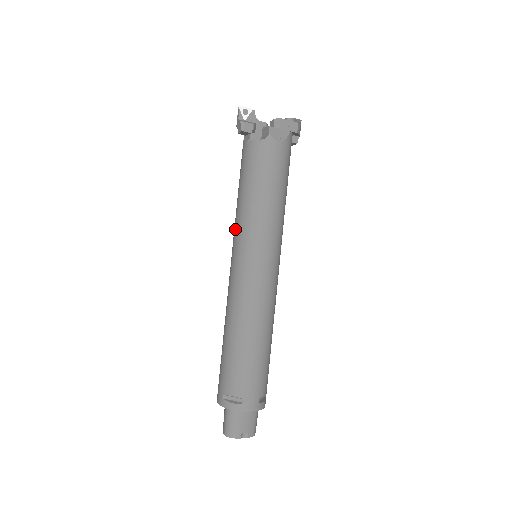
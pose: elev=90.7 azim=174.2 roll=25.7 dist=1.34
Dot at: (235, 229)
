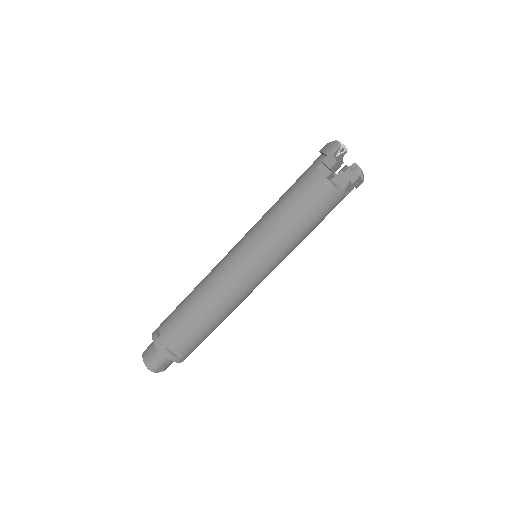
Dot at: (261, 235)
